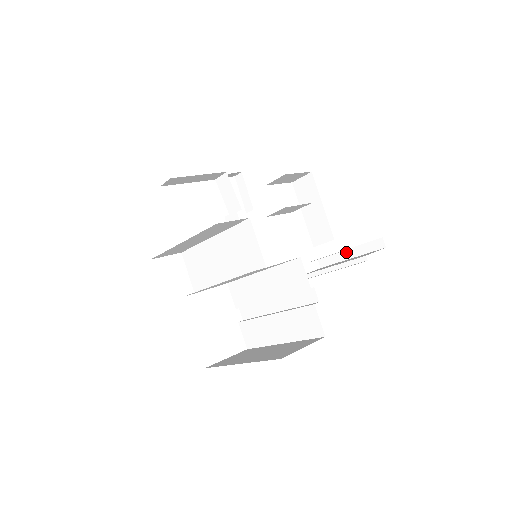
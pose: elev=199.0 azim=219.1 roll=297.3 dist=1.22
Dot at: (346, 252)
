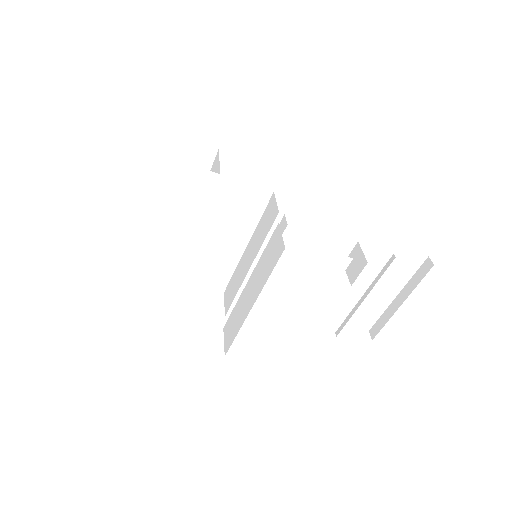
Dot at: (395, 301)
